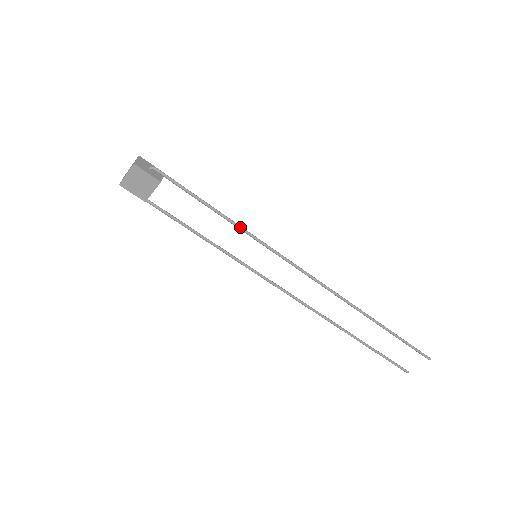
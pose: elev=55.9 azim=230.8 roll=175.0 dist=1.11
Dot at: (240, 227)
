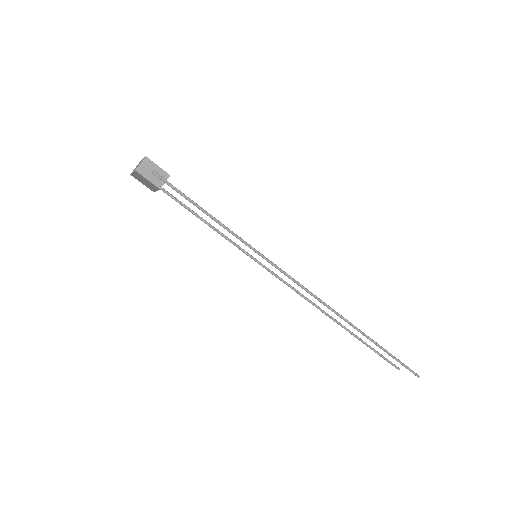
Dot at: (237, 237)
